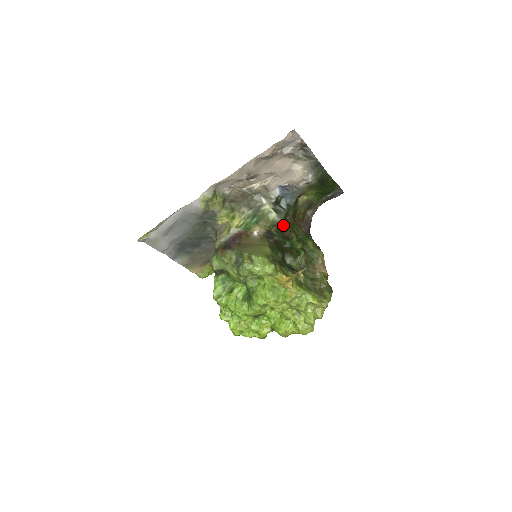
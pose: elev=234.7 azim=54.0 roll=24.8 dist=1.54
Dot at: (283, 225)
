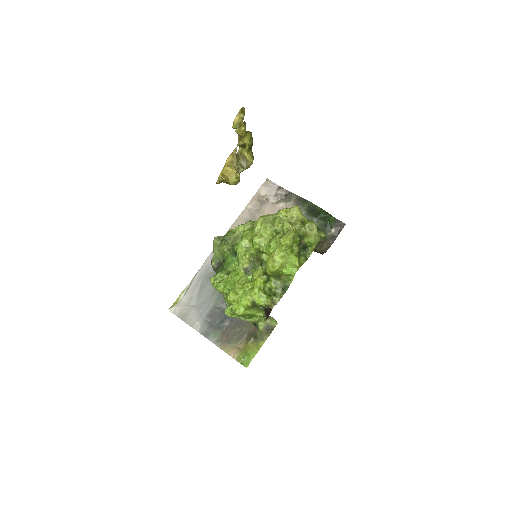
Dot at: occluded
